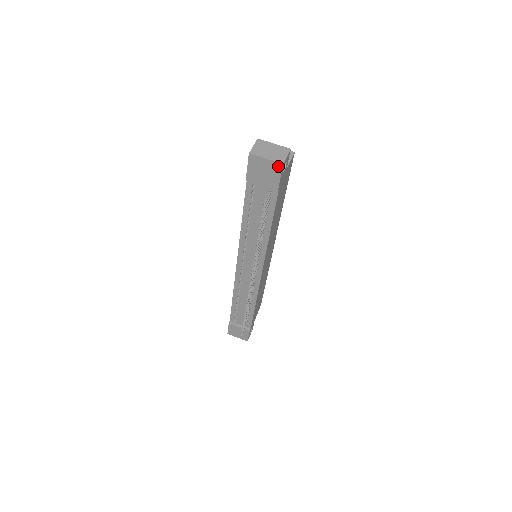
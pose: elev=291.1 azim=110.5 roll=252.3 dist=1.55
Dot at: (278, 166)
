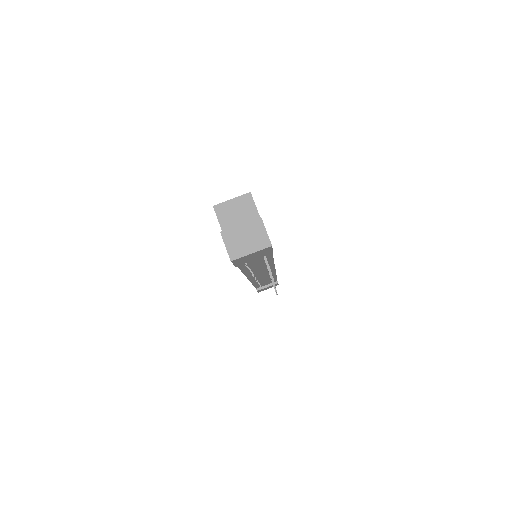
Dot at: (267, 249)
